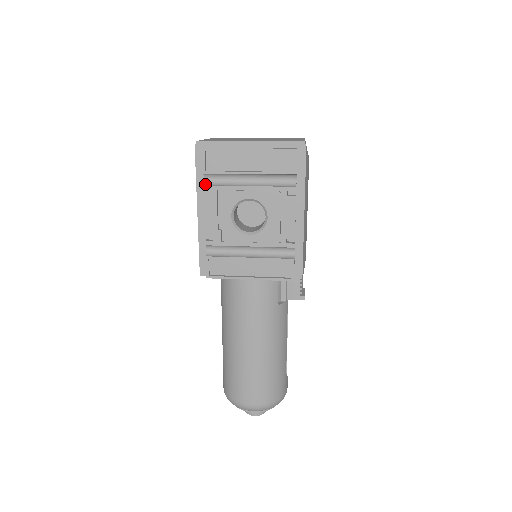
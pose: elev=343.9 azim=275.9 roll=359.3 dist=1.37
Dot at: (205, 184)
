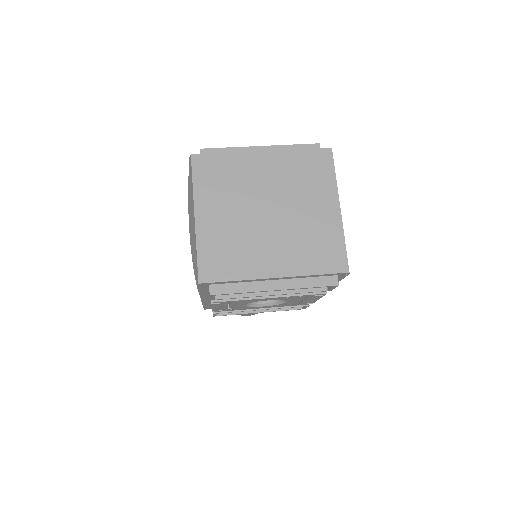
Dot at: occluded
